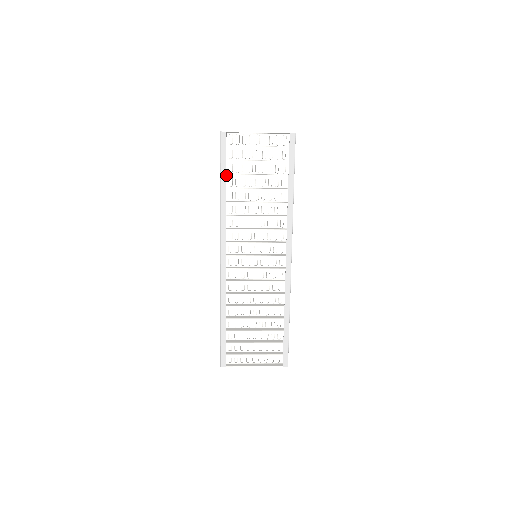
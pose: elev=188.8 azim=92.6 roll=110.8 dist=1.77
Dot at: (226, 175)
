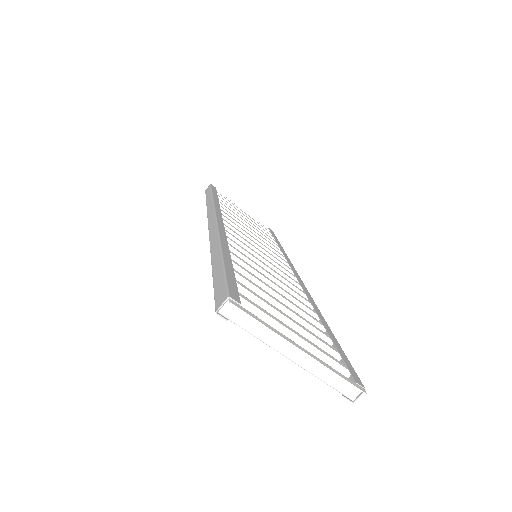
Dot at: (217, 197)
